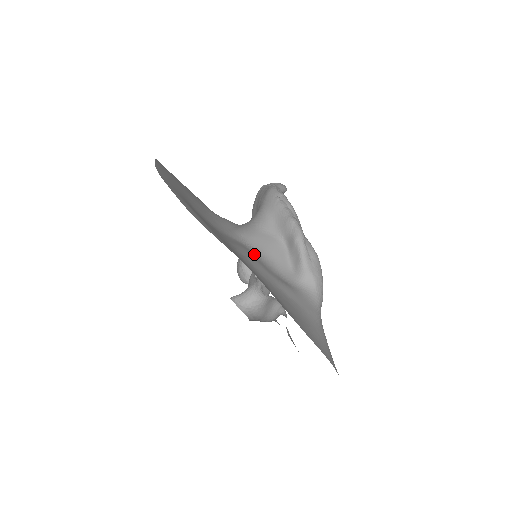
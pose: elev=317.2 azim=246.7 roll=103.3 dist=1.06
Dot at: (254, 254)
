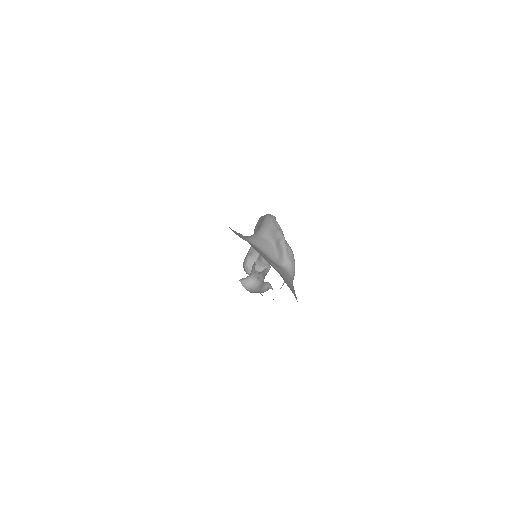
Dot at: (257, 248)
